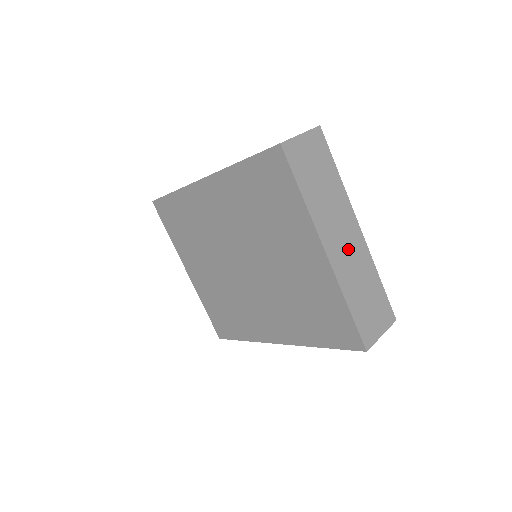
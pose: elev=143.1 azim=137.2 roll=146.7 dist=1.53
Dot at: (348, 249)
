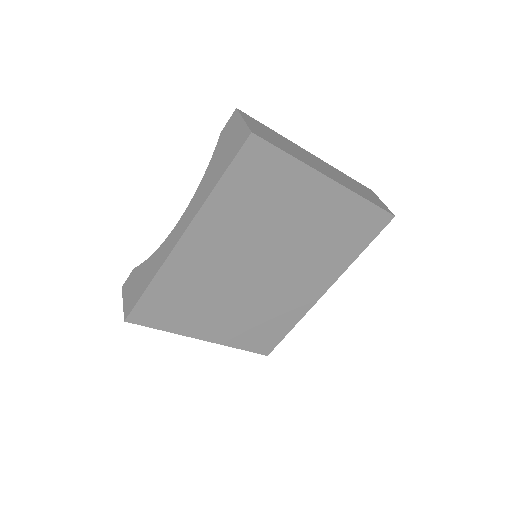
Dot at: (328, 170)
